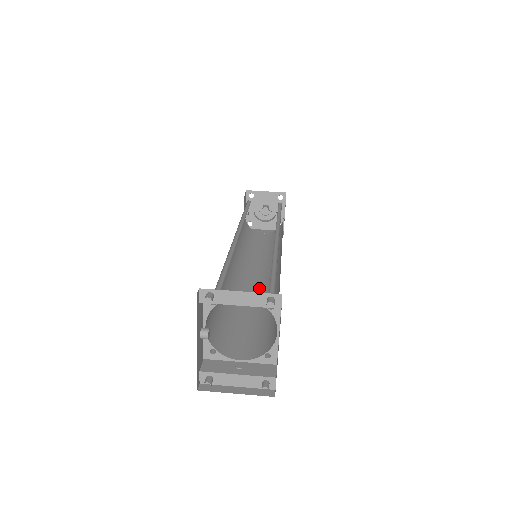
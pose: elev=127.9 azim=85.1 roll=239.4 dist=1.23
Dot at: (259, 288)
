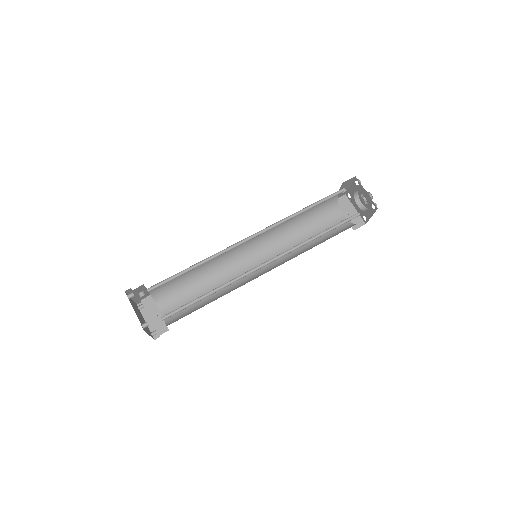
Dot at: (242, 273)
